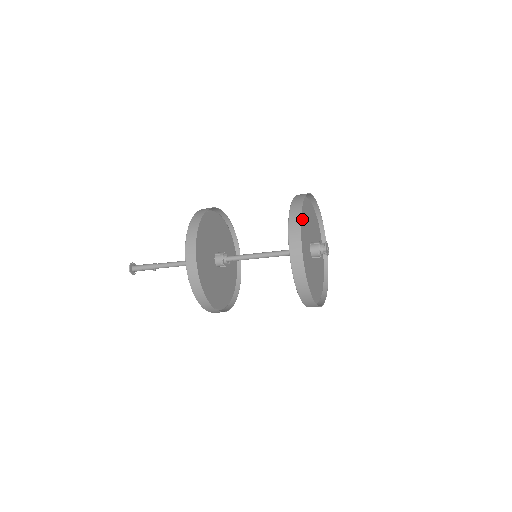
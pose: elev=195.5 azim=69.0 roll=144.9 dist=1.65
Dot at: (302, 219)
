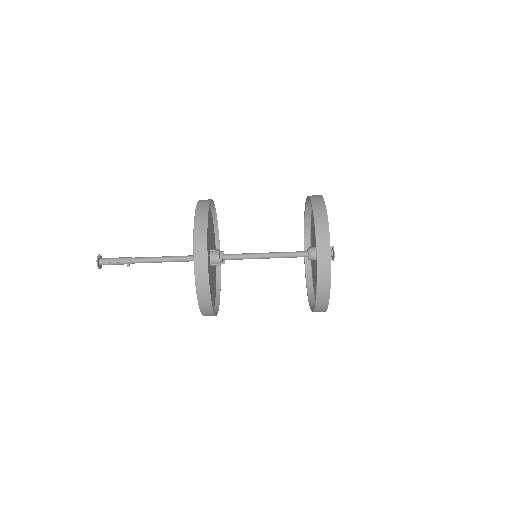
Dot at: occluded
